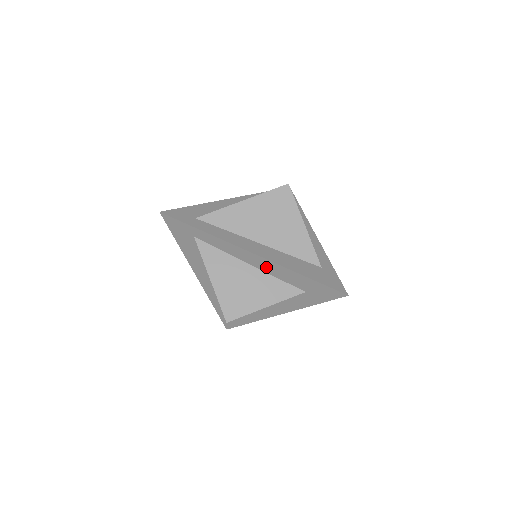
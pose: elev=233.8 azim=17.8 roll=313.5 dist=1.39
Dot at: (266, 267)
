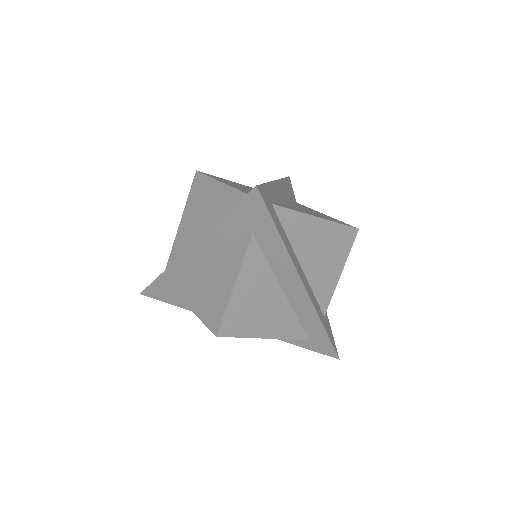
Dot at: (209, 250)
